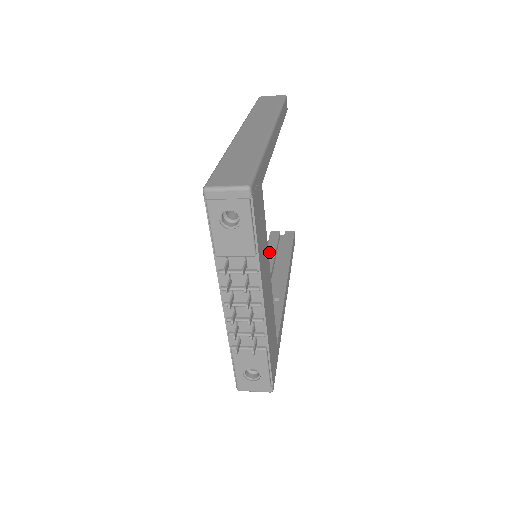
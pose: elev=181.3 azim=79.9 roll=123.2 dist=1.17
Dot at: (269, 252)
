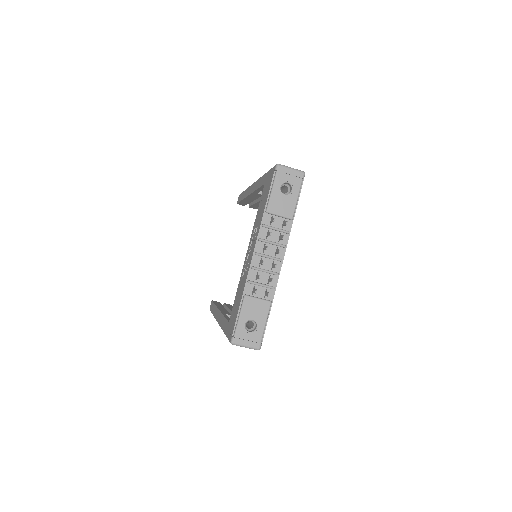
Dot at: (218, 305)
